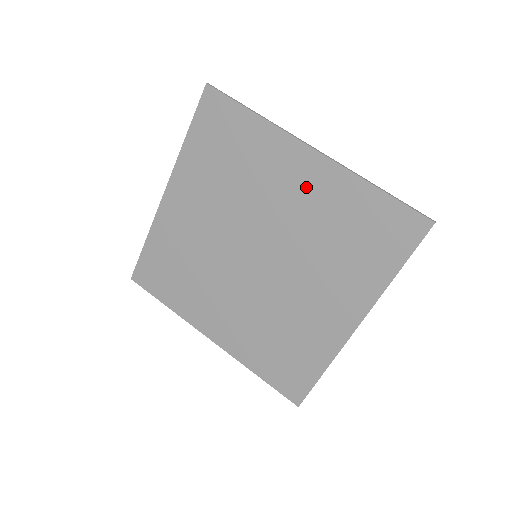
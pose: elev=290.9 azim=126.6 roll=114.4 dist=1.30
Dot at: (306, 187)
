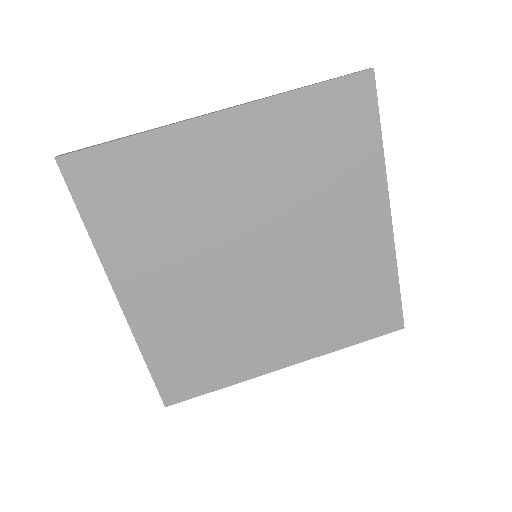
Dot at: (357, 238)
